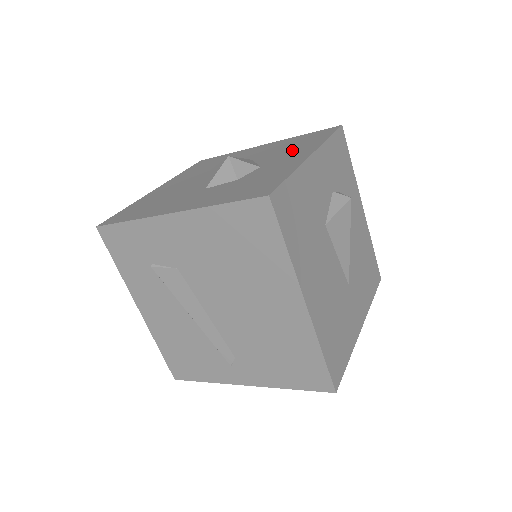
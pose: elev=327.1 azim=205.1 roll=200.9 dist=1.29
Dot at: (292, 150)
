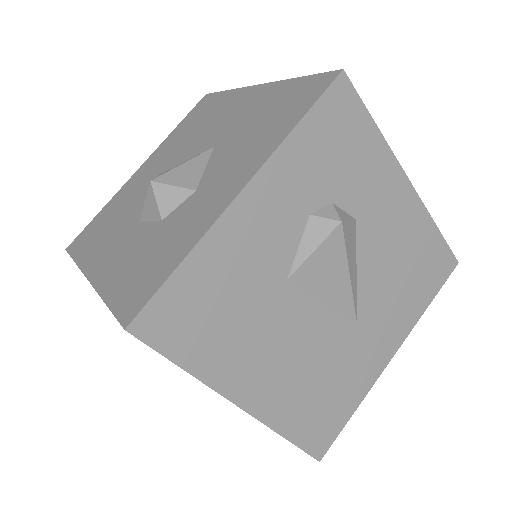
Dot at: (246, 148)
